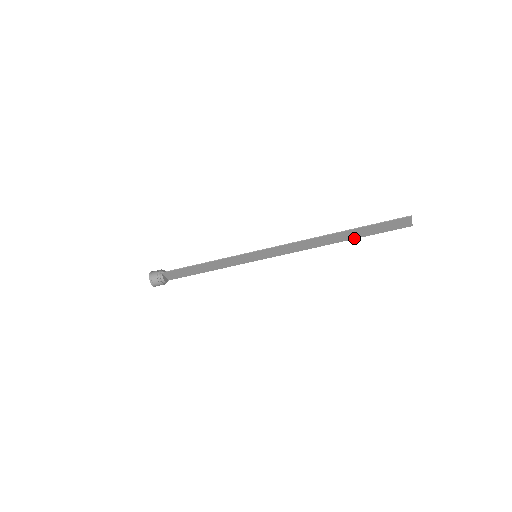
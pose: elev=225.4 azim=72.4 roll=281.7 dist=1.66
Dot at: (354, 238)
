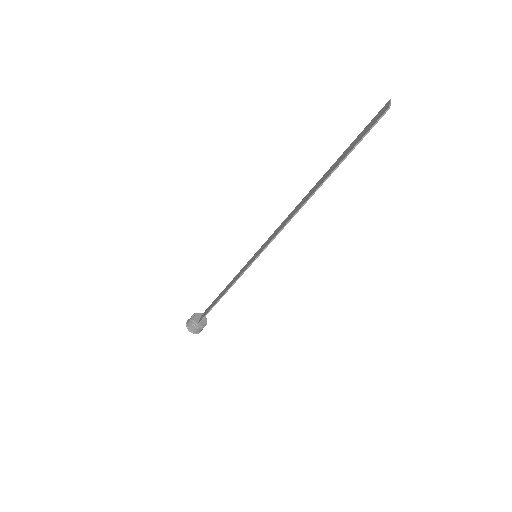
Dot at: occluded
